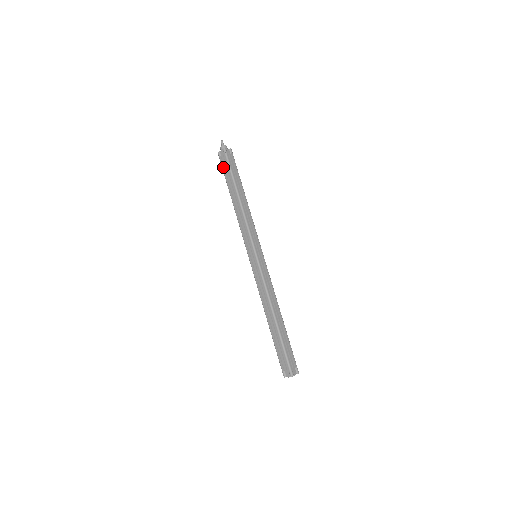
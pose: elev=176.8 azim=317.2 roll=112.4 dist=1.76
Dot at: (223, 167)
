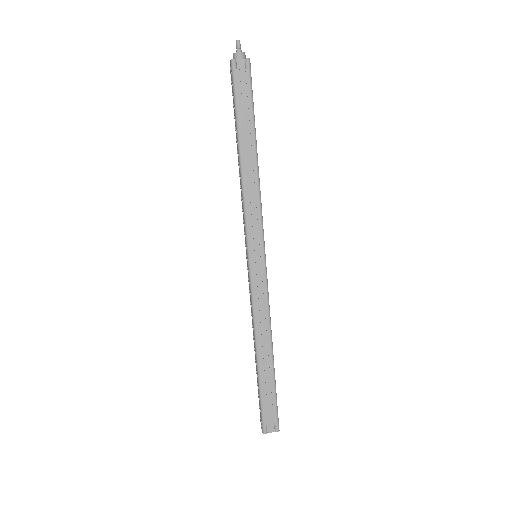
Dot at: (238, 91)
